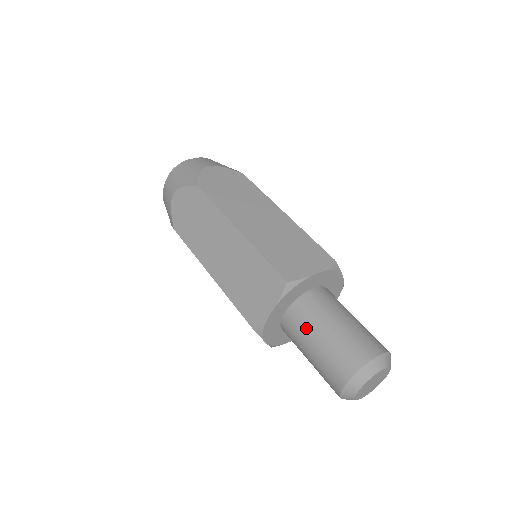
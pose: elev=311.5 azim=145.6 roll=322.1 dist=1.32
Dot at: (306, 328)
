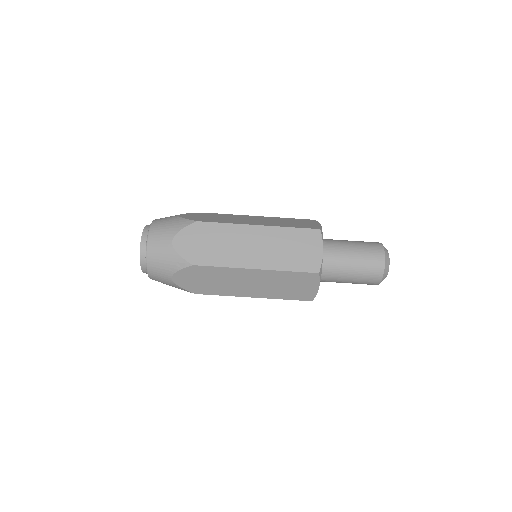
Dot at: (338, 276)
